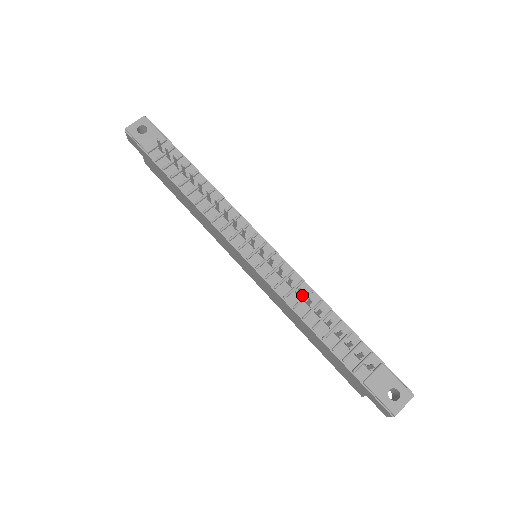
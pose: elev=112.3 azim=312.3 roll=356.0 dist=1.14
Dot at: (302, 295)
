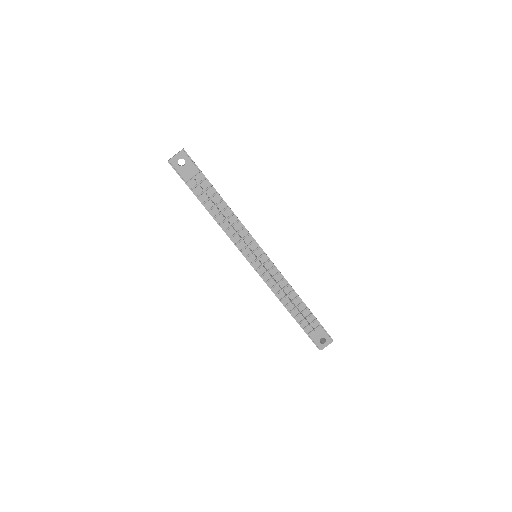
Dot at: (282, 287)
